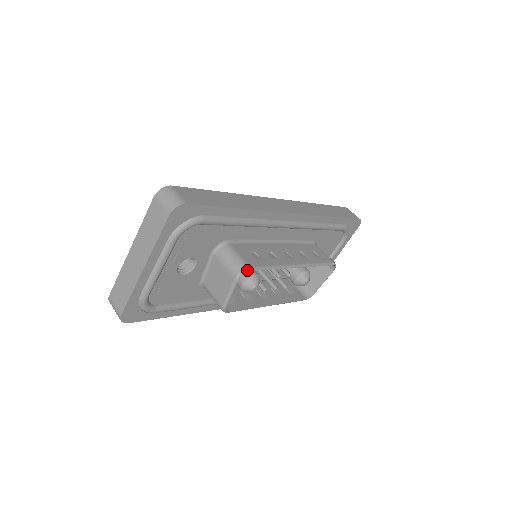
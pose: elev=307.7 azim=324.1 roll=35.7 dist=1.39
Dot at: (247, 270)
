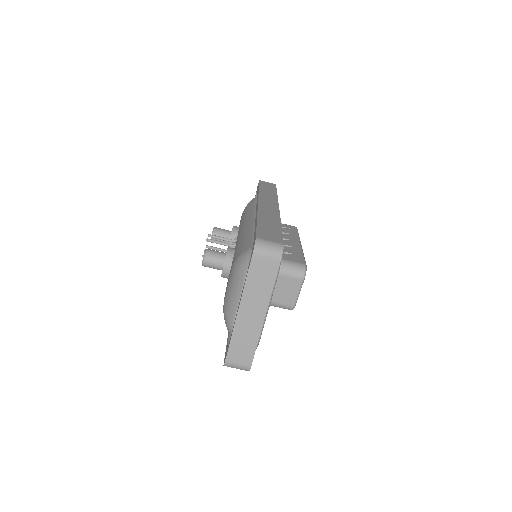
Dot at: (306, 268)
